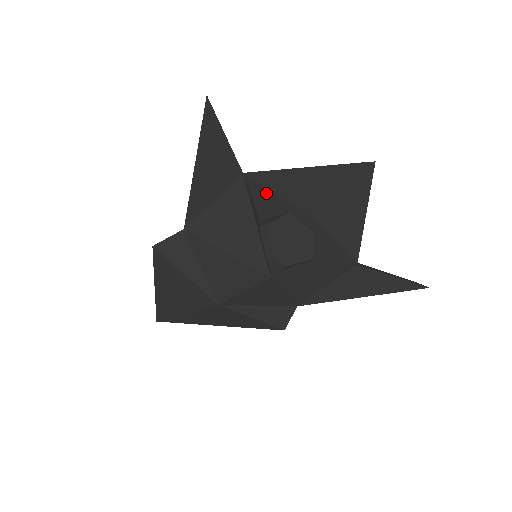
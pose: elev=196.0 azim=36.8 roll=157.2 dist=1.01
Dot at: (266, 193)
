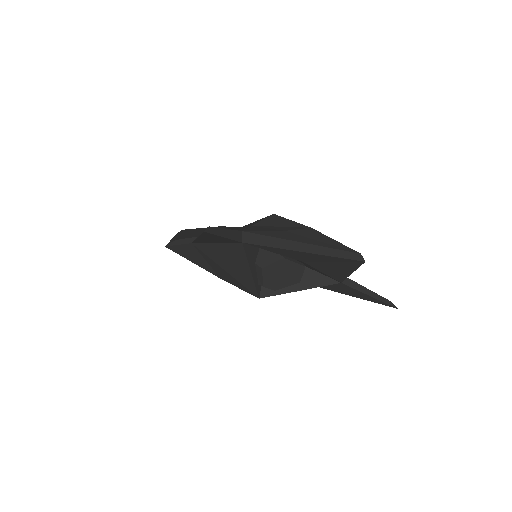
Dot at: (264, 249)
